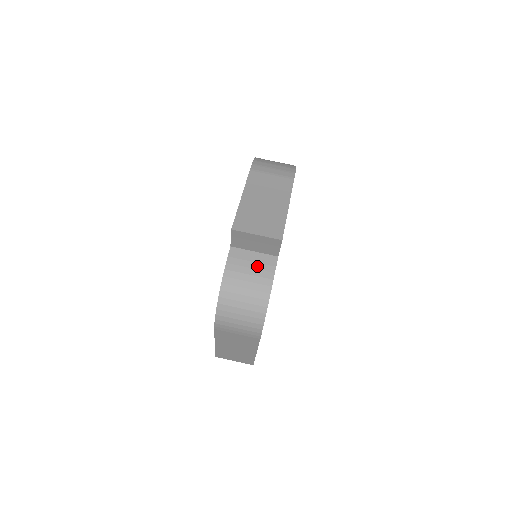
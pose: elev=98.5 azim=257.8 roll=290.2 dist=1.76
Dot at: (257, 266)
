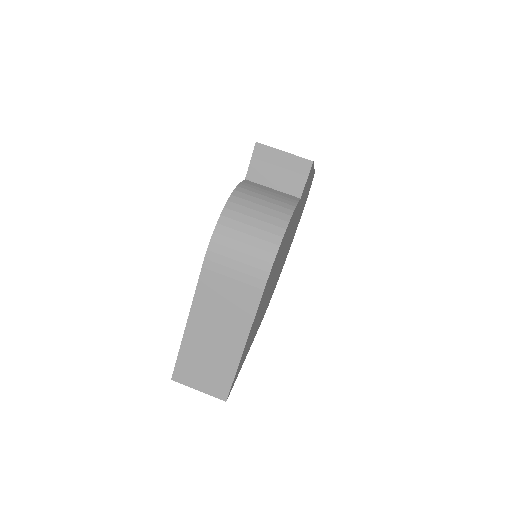
Dot at: (276, 195)
